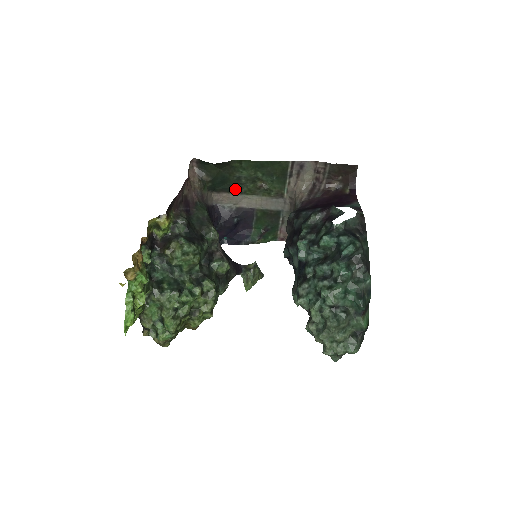
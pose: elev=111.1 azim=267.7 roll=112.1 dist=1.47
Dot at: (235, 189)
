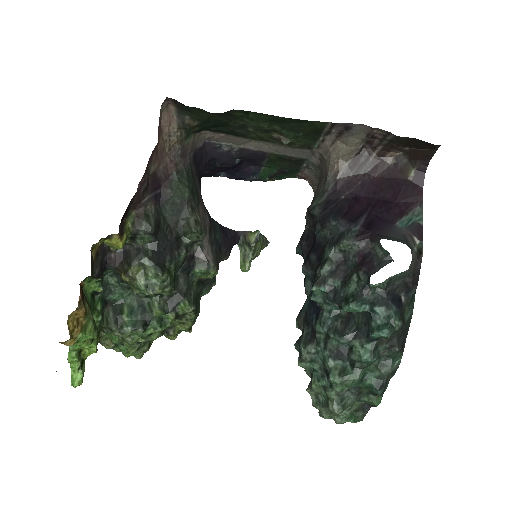
Dot at: (237, 133)
